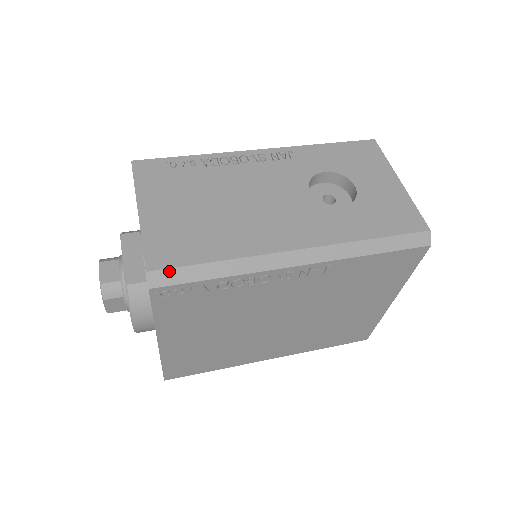
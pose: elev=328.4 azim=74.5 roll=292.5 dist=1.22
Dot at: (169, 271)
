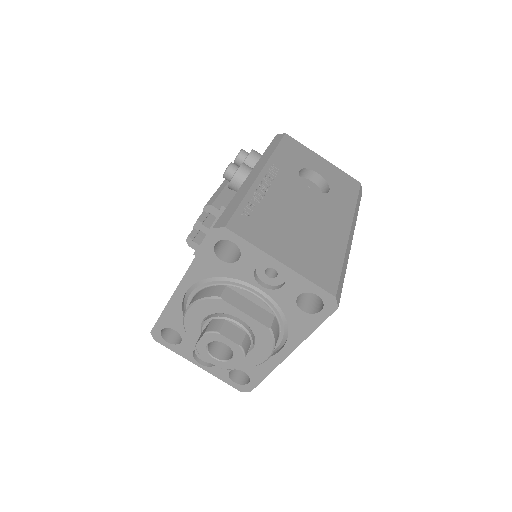
Dot at: (339, 288)
